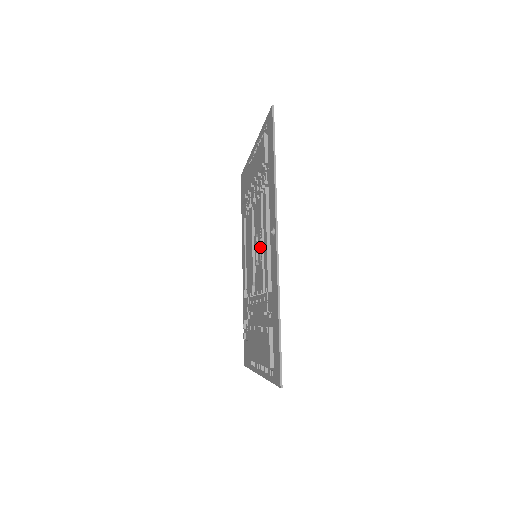
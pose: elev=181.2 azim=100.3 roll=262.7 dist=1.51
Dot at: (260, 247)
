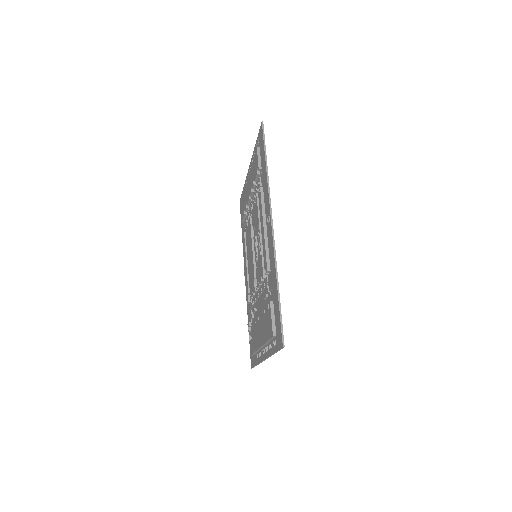
Dot at: (259, 242)
